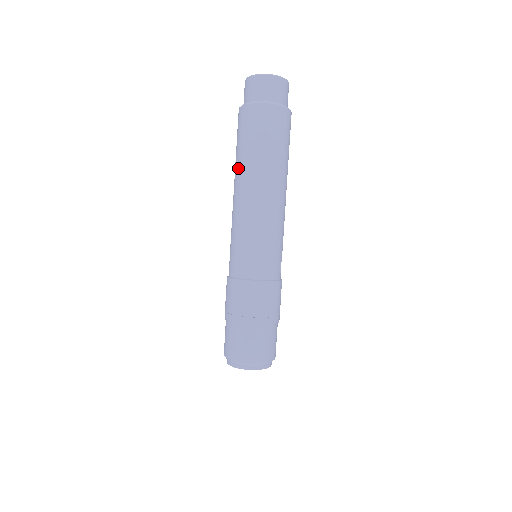
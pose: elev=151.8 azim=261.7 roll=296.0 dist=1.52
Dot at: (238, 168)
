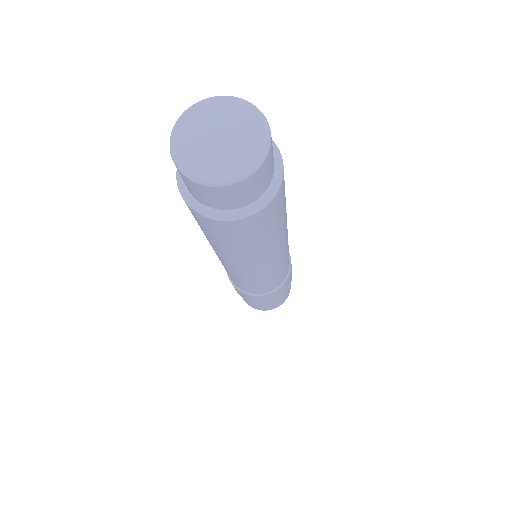
Dot at: (233, 257)
